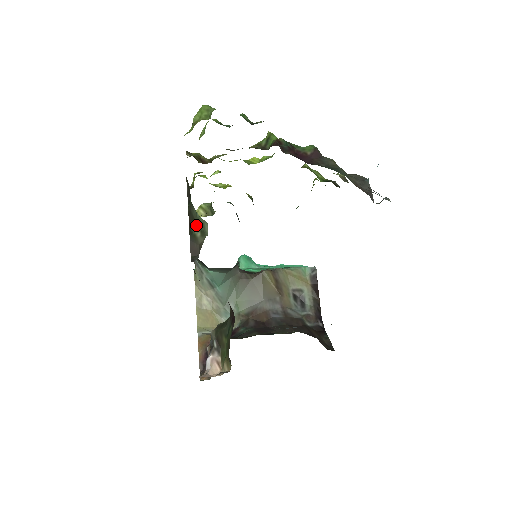
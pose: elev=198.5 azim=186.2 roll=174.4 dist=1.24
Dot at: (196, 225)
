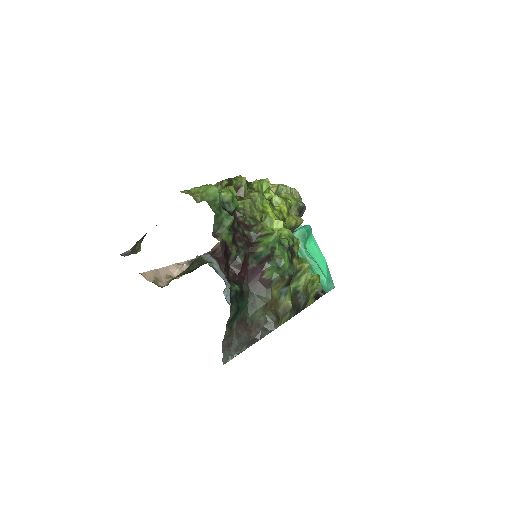
Dot at: (140, 242)
